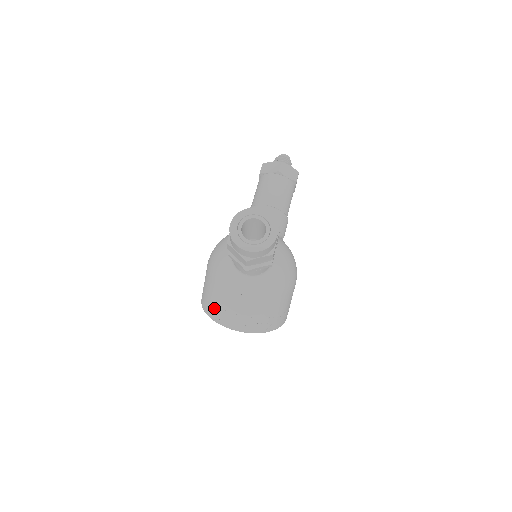
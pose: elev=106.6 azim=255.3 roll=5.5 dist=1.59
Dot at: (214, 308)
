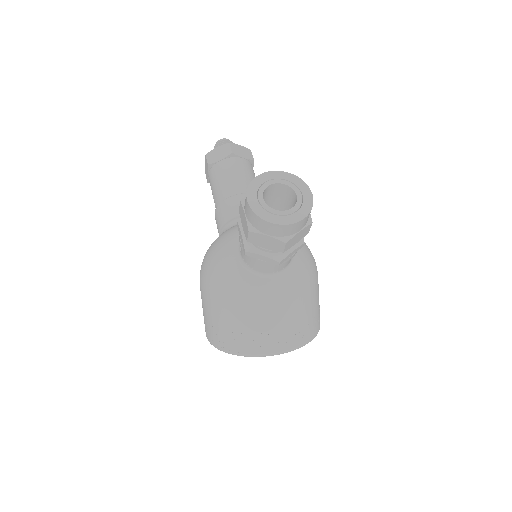
Dot at: (240, 339)
